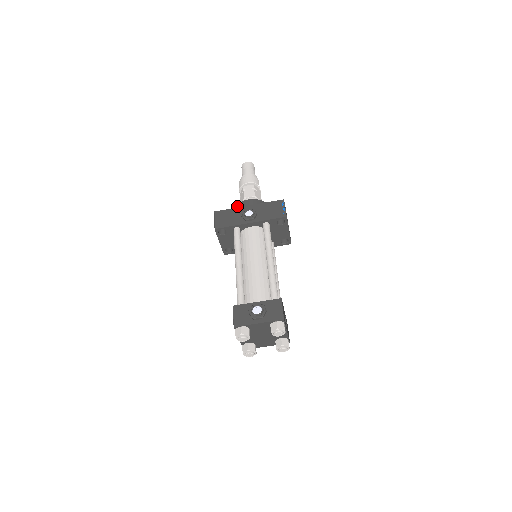
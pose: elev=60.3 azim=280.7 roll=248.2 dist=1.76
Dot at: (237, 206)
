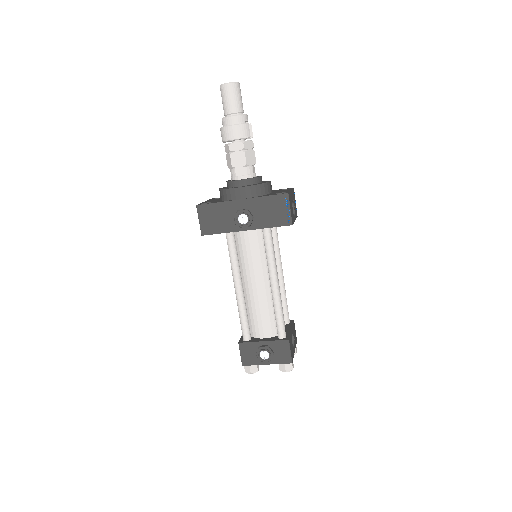
Dot at: (225, 192)
